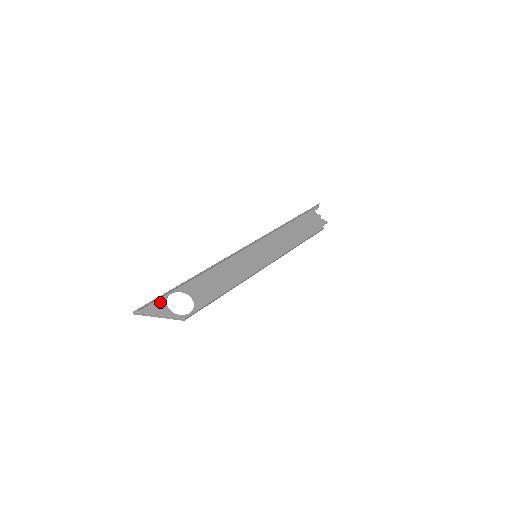
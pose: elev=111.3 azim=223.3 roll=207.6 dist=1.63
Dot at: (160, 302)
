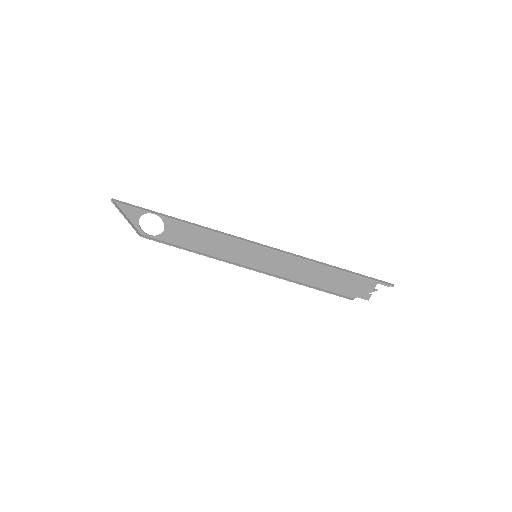
Dot at: (138, 211)
